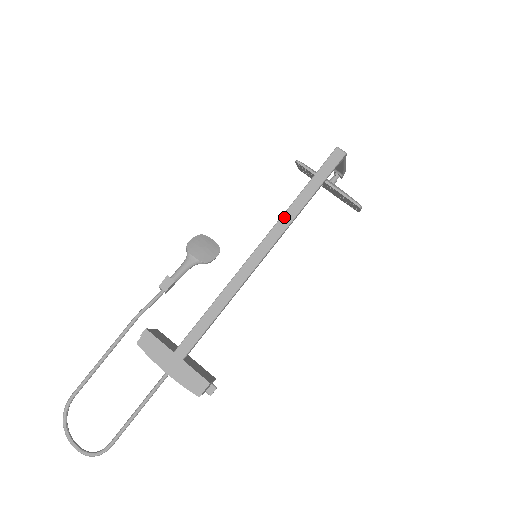
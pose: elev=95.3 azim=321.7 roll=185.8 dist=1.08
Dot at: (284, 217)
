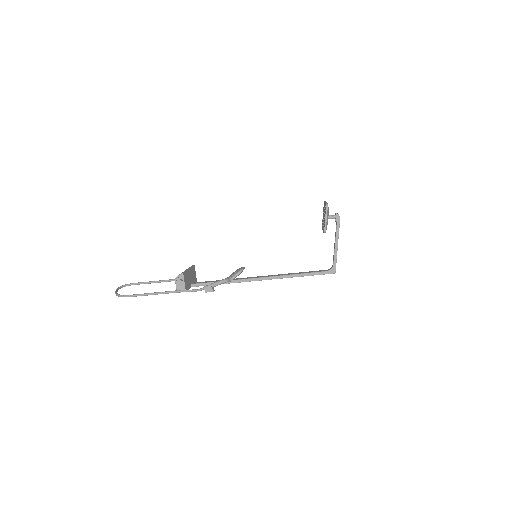
Dot at: occluded
